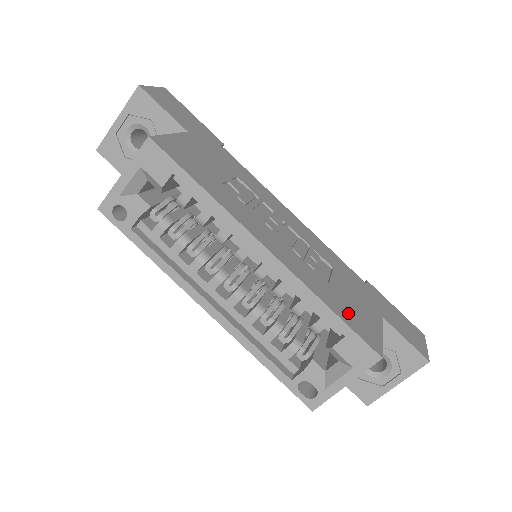
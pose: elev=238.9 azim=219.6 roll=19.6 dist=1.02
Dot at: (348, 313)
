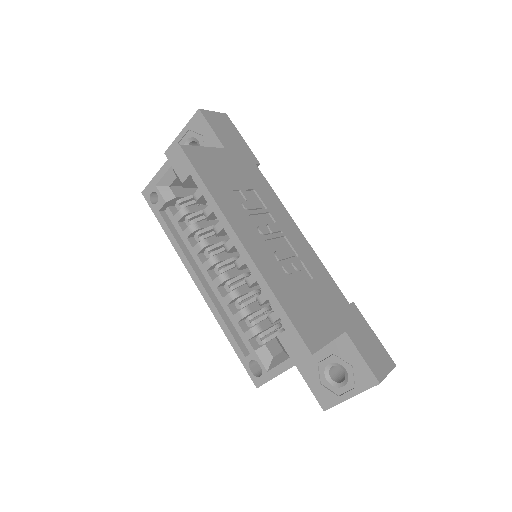
Dot at: (299, 313)
